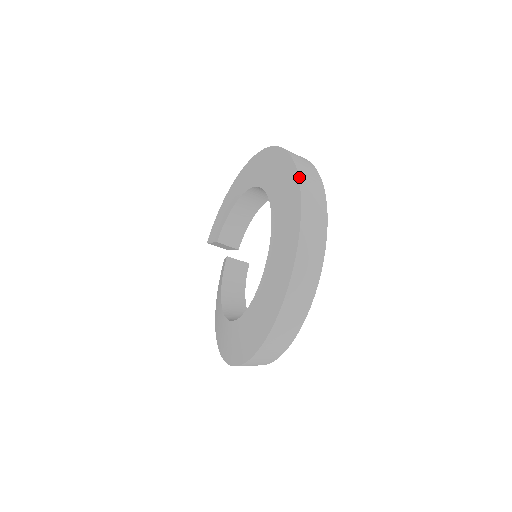
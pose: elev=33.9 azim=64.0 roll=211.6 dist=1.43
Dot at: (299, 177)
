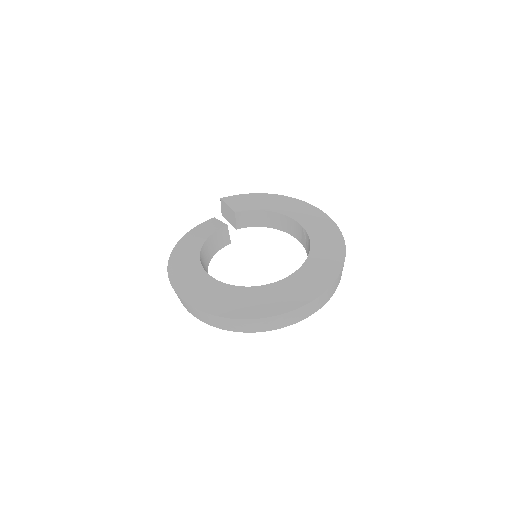
Dot at: occluded
